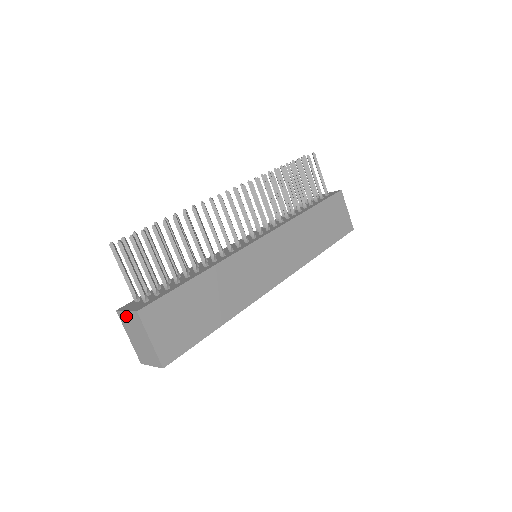
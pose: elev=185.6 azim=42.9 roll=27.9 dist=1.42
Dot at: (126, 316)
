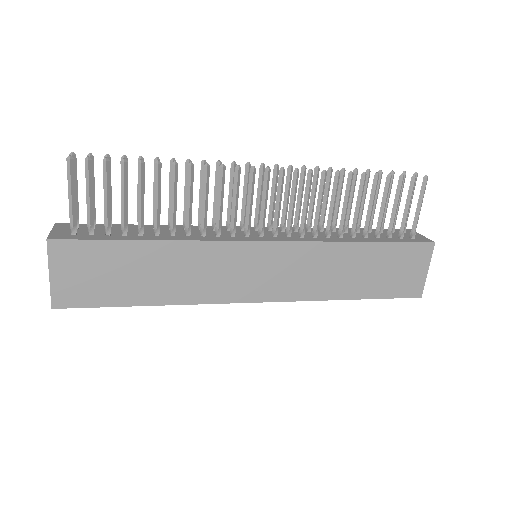
Dot at: occluded
